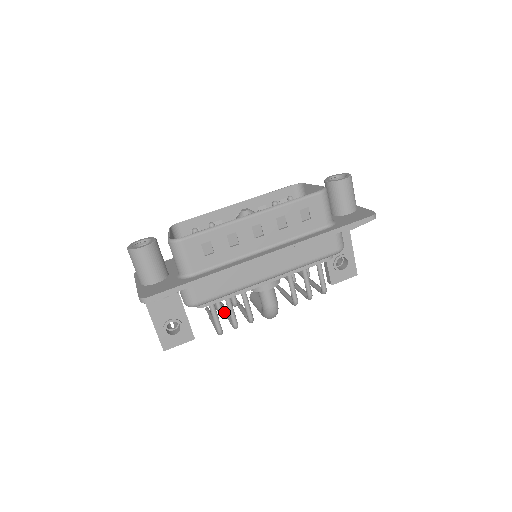
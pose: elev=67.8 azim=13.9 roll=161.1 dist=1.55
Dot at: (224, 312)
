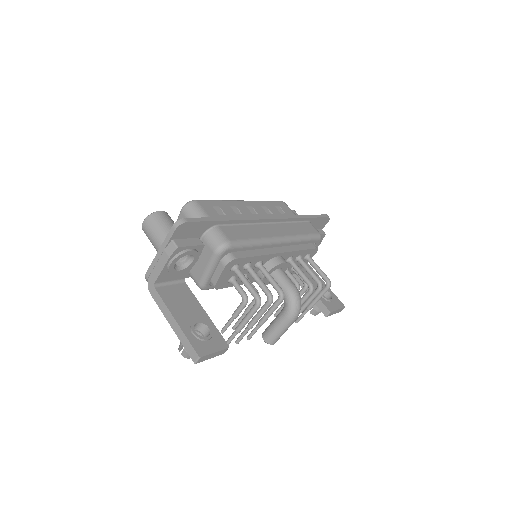
Dot at: occluded
